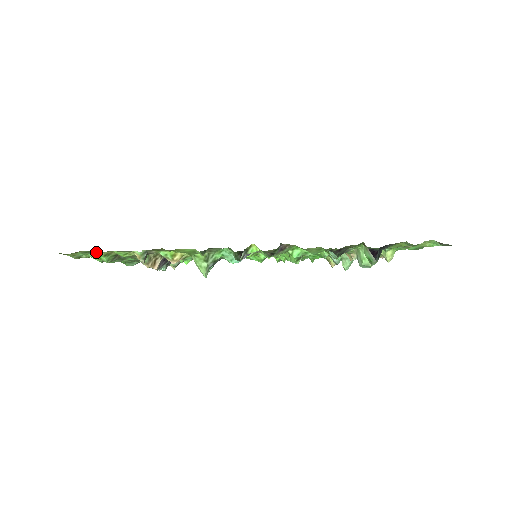
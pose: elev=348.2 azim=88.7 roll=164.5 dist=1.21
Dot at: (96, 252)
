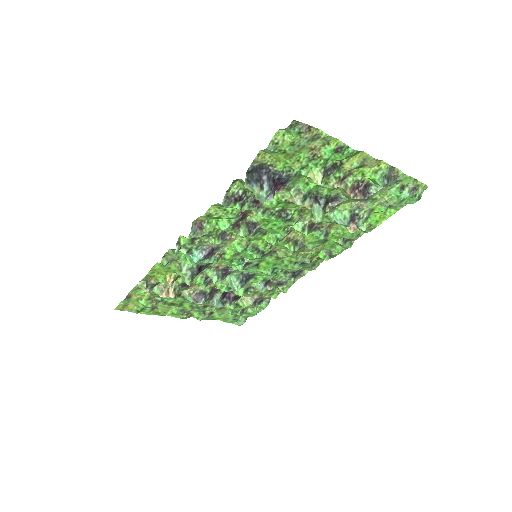
Dot at: (128, 298)
